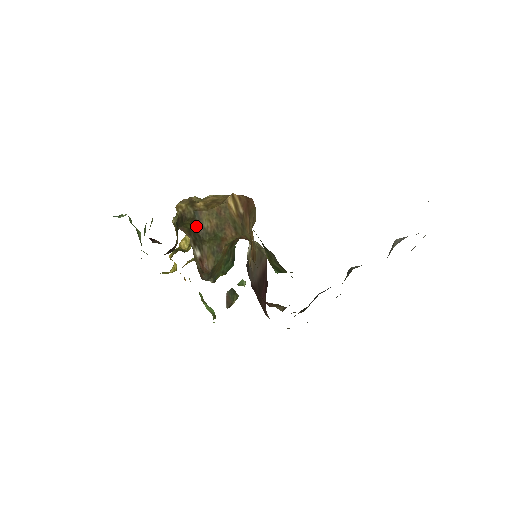
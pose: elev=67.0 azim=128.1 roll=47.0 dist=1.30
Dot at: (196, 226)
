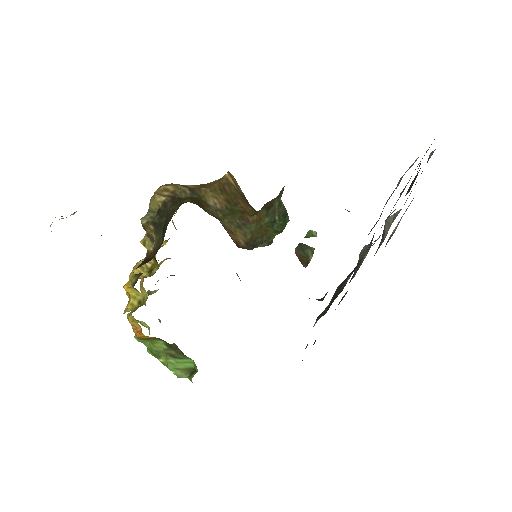
Dot at: (200, 204)
